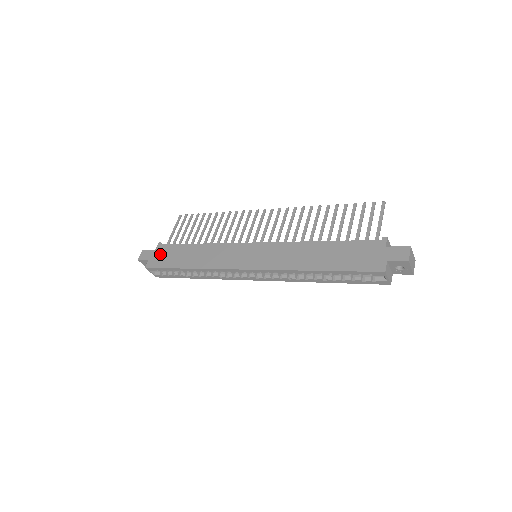
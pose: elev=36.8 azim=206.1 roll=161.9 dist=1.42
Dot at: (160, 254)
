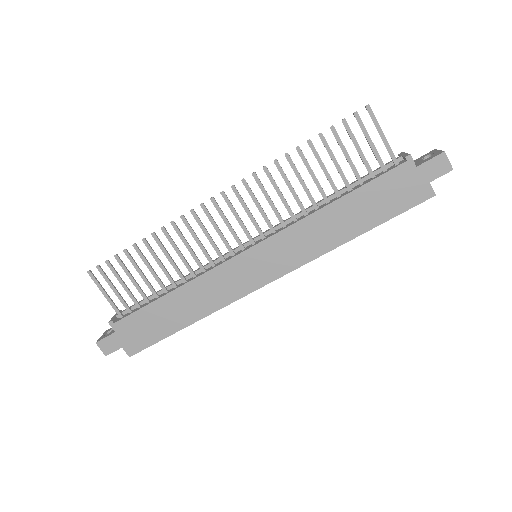
Dot at: (130, 333)
